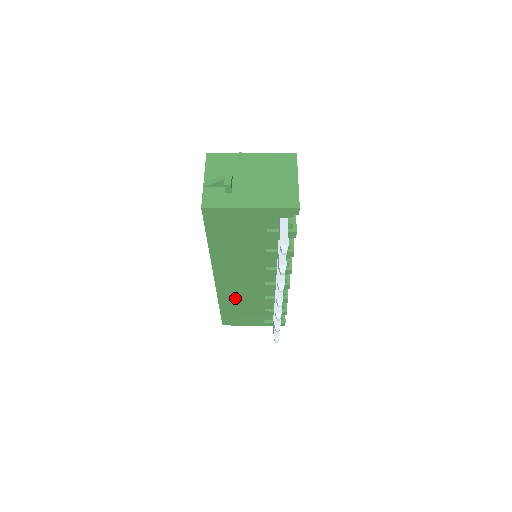
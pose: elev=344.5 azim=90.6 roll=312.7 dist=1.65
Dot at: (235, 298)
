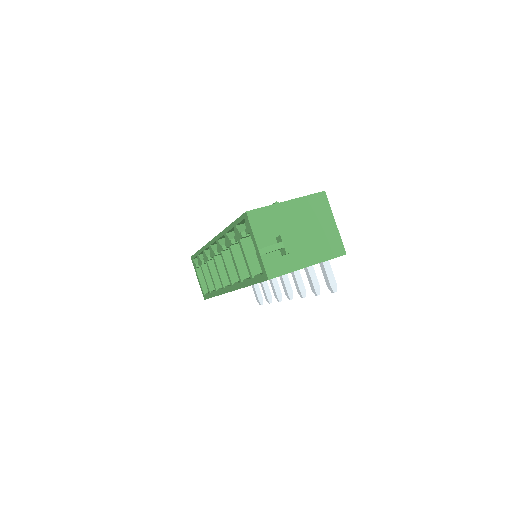
Dot at: occluded
